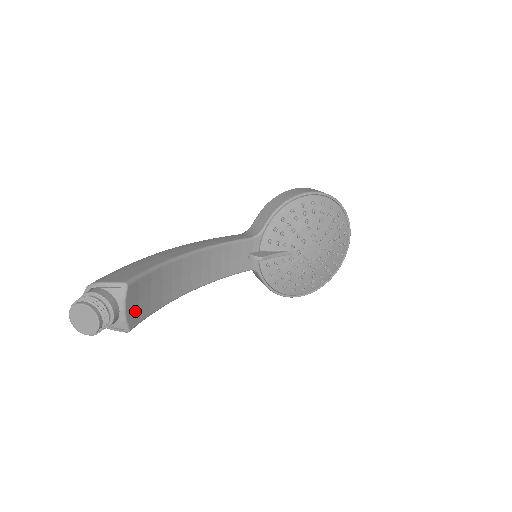
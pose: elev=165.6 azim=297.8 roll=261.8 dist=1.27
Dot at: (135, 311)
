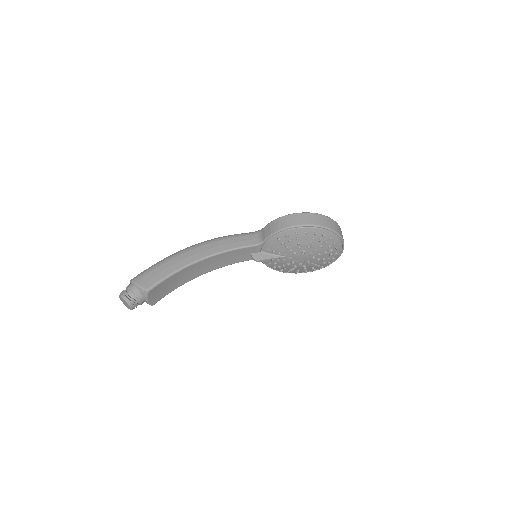
Dot at: (156, 297)
